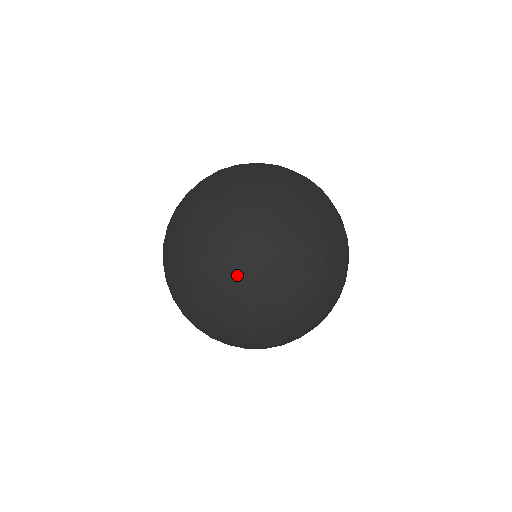
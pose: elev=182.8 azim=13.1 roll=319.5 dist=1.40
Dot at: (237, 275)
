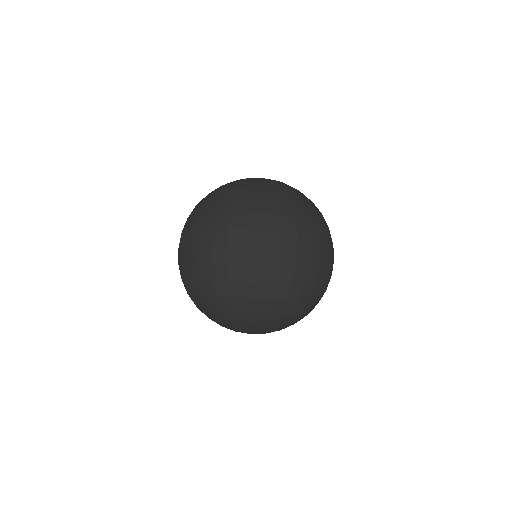
Dot at: (293, 288)
